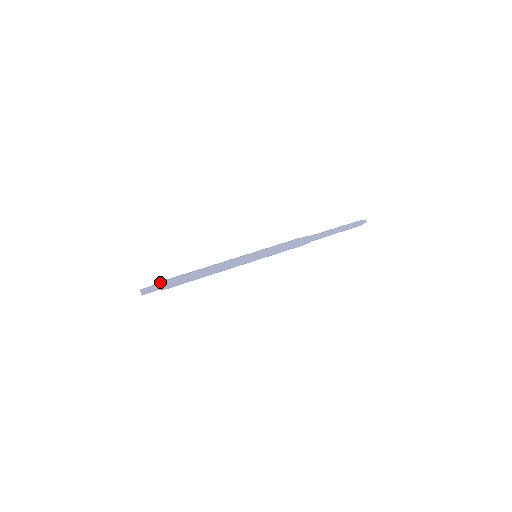
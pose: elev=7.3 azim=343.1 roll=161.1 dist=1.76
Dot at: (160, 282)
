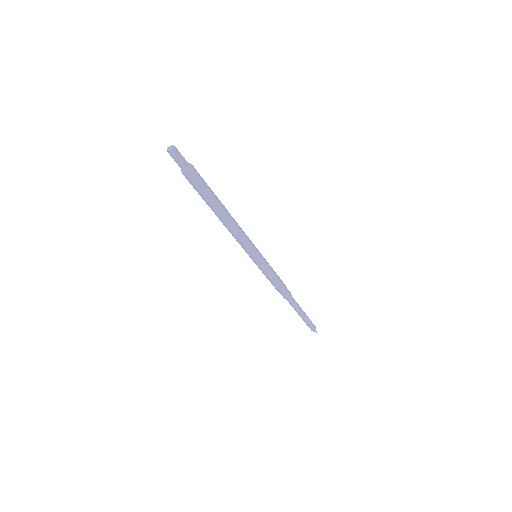
Dot at: (190, 164)
